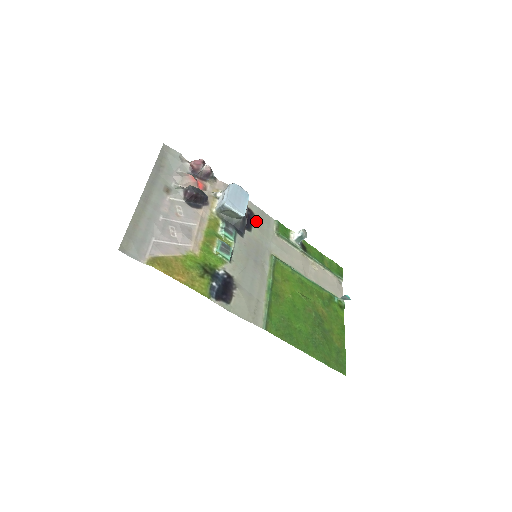
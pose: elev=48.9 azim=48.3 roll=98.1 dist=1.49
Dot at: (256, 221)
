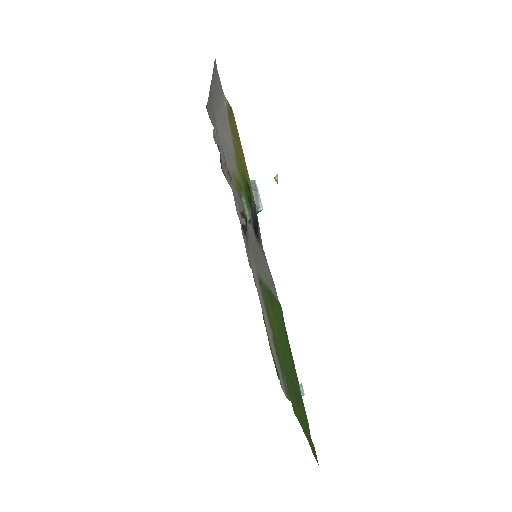
Dot at: (246, 242)
